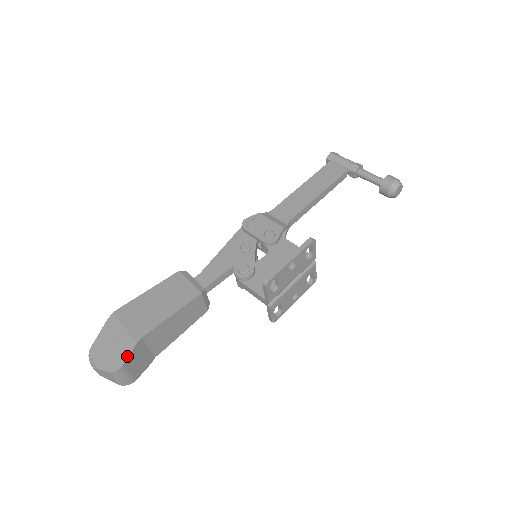
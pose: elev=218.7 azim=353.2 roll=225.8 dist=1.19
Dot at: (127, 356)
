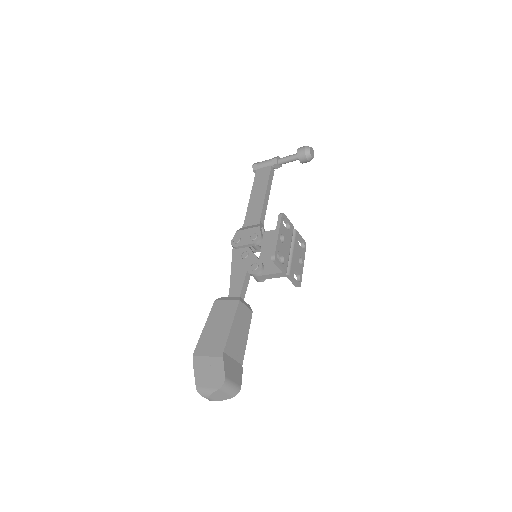
Dot at: (223, 370)
